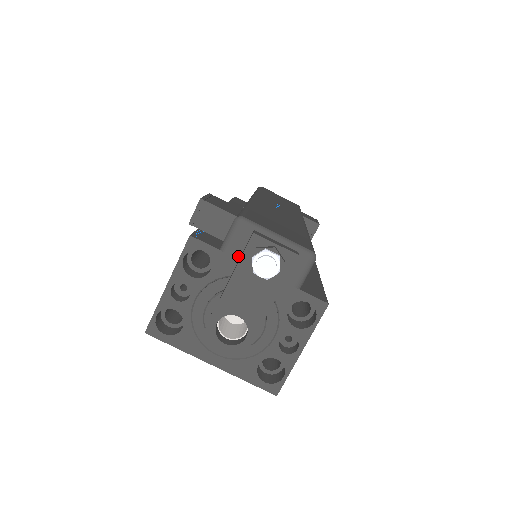
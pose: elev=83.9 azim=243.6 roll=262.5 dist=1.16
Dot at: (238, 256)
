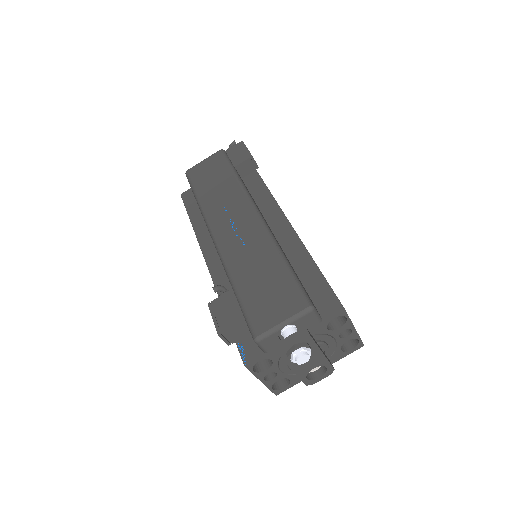
Dot at: occluded
